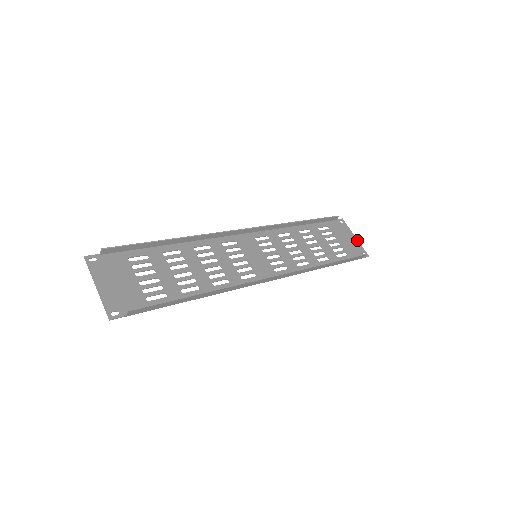
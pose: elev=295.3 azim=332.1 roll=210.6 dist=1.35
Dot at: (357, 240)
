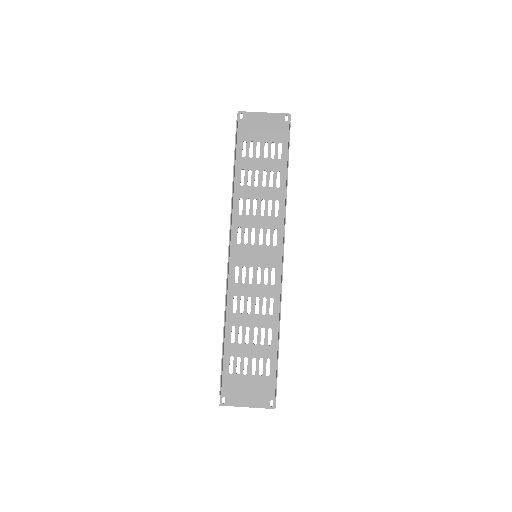
Dot at: (268, 114)
